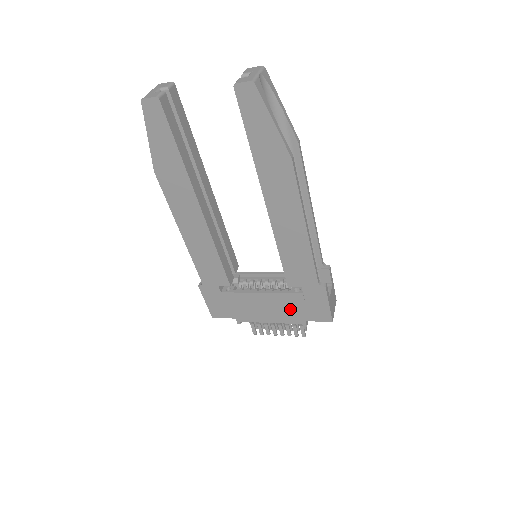
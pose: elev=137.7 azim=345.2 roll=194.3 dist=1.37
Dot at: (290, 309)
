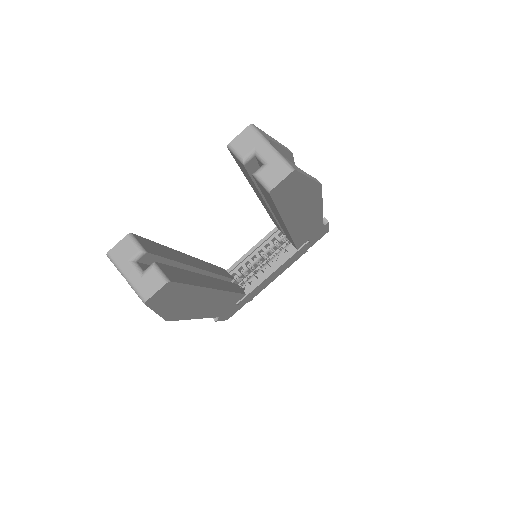
Dot at: (296, 257)
